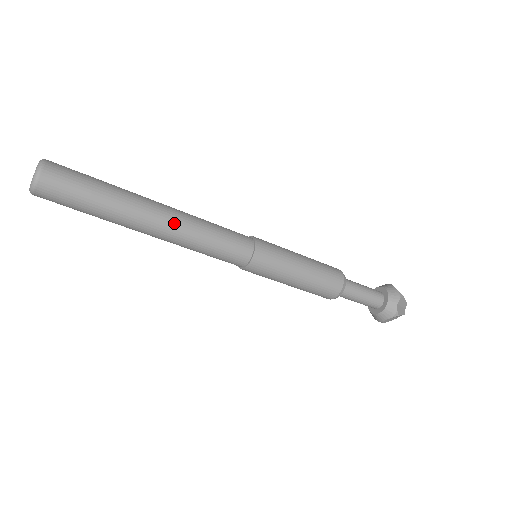
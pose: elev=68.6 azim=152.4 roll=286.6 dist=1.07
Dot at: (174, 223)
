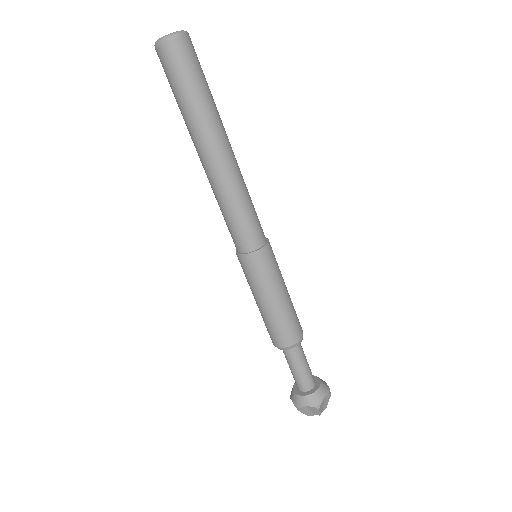
Dot at: (232, 165)
